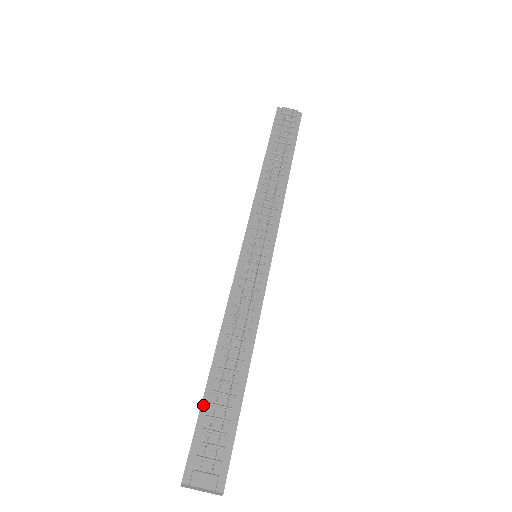
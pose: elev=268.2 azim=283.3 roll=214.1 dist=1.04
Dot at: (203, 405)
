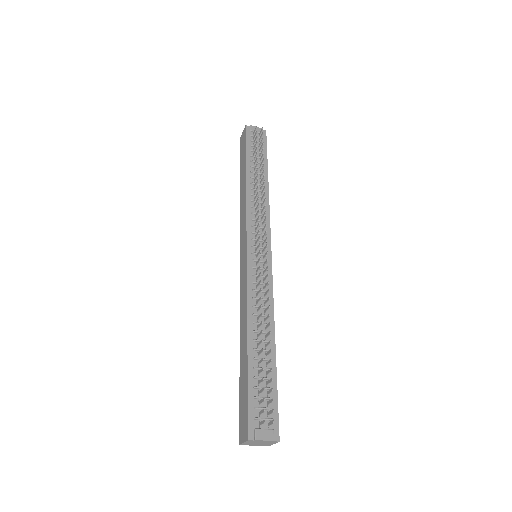
Dot at: (249, 379)
